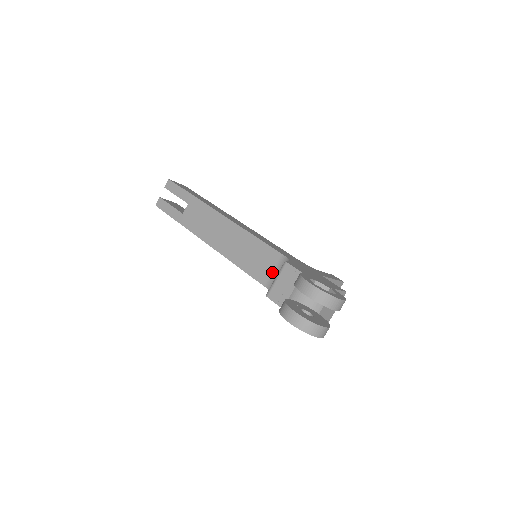
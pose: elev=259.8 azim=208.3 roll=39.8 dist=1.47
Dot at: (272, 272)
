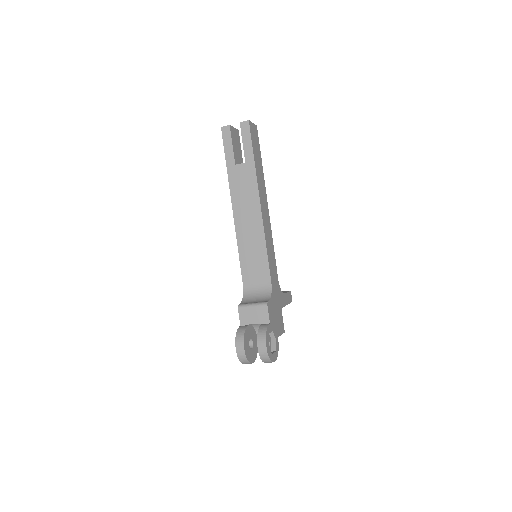
Dot at: (255, 284)
